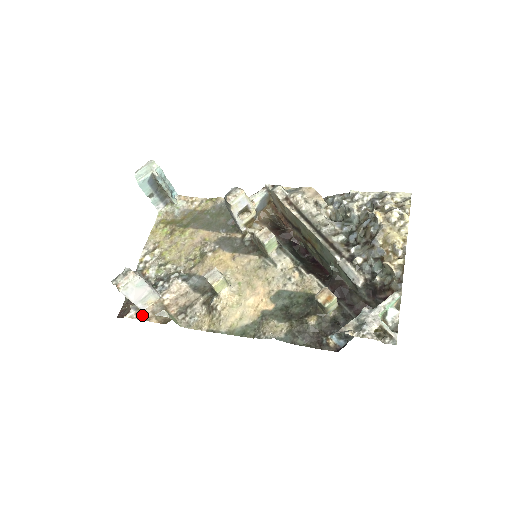
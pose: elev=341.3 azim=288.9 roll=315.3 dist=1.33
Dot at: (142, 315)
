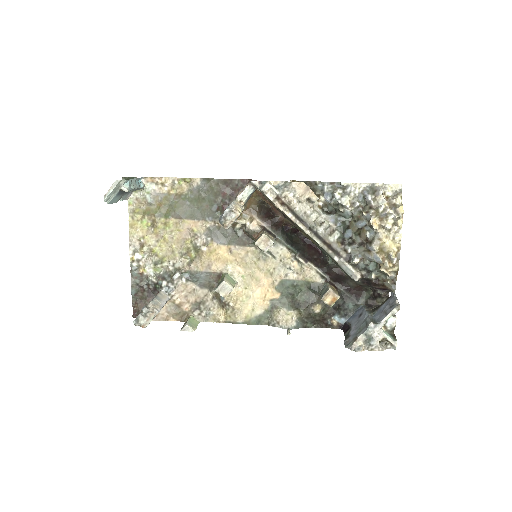
Dot at: (159, 316)
